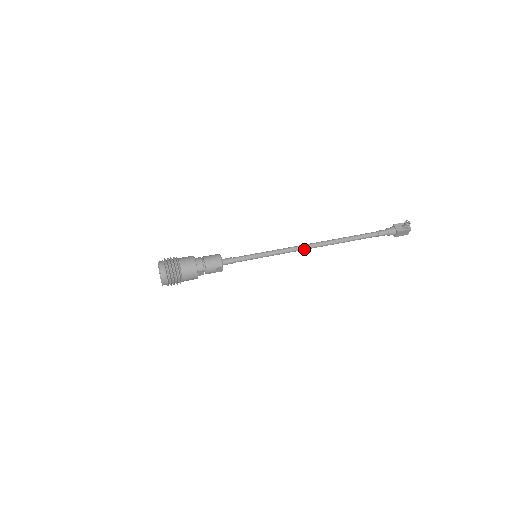
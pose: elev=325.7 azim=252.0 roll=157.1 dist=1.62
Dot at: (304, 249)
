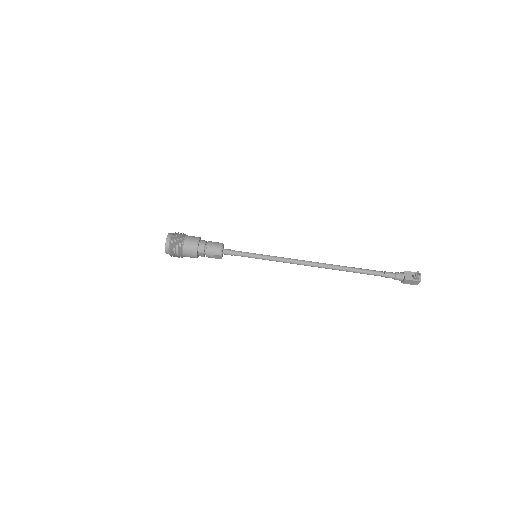
Dot at: occluded
